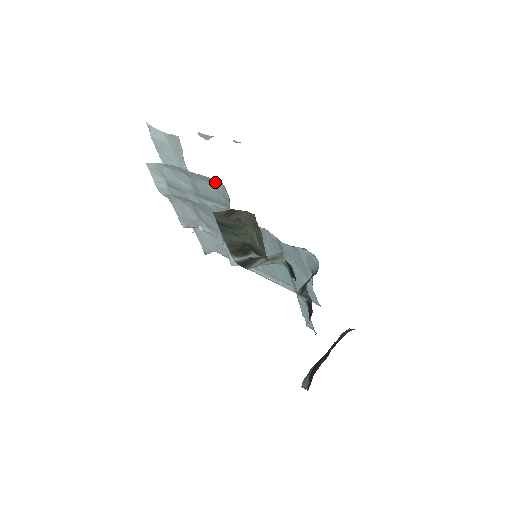
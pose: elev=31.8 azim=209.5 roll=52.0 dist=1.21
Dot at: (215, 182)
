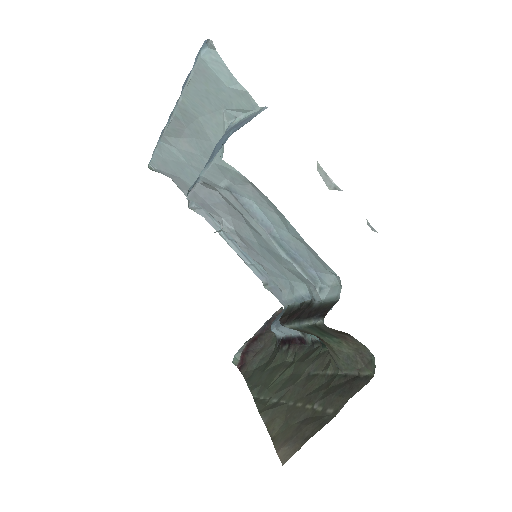
Dot at: (327, 268)
